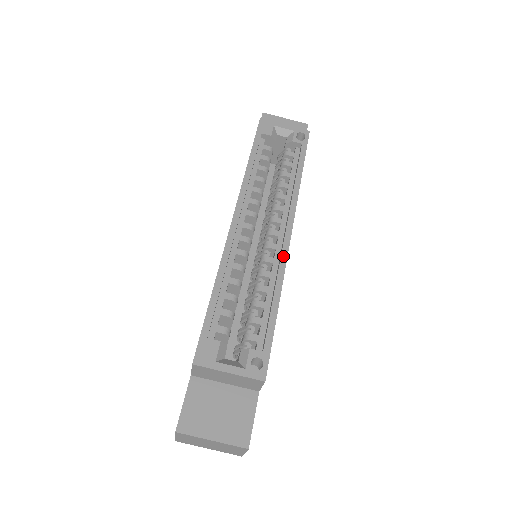
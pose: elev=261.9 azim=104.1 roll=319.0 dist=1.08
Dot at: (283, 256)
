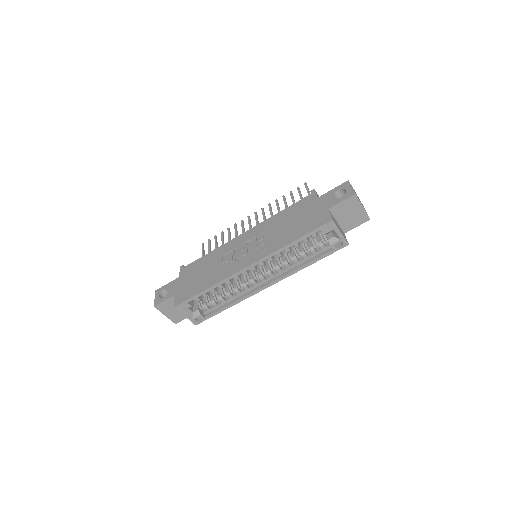
Dot at: (252, 294)
